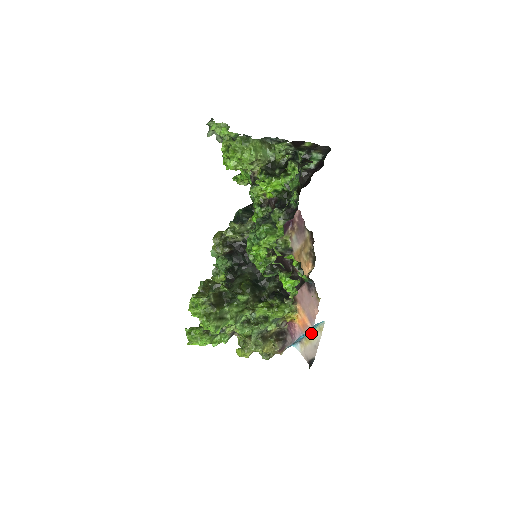
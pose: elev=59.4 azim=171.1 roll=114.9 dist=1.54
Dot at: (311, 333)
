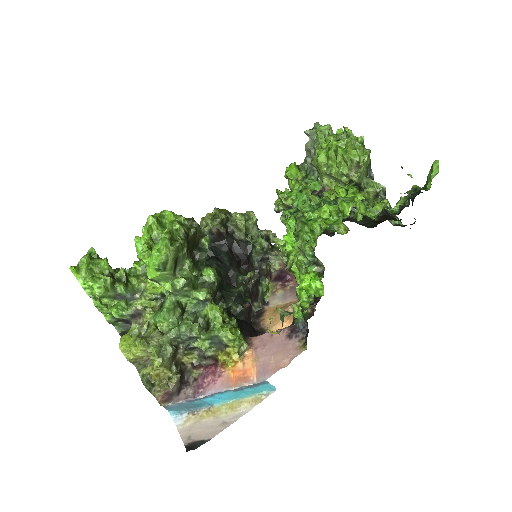
Dot at: (229, 402)
